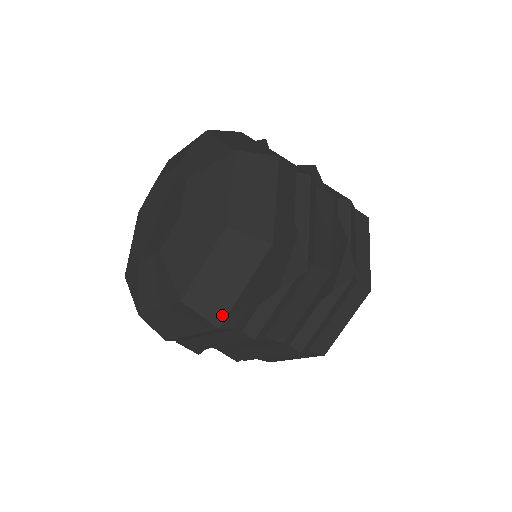
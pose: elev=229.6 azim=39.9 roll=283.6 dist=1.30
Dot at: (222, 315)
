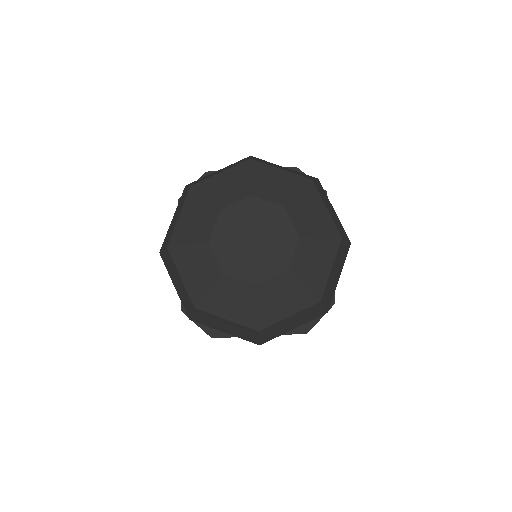
Dot at: (269, 340)
